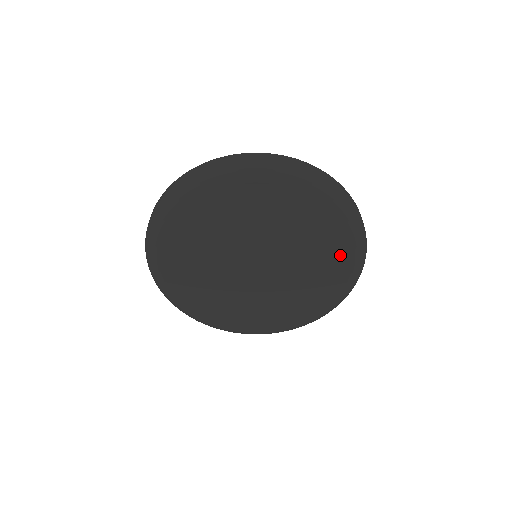
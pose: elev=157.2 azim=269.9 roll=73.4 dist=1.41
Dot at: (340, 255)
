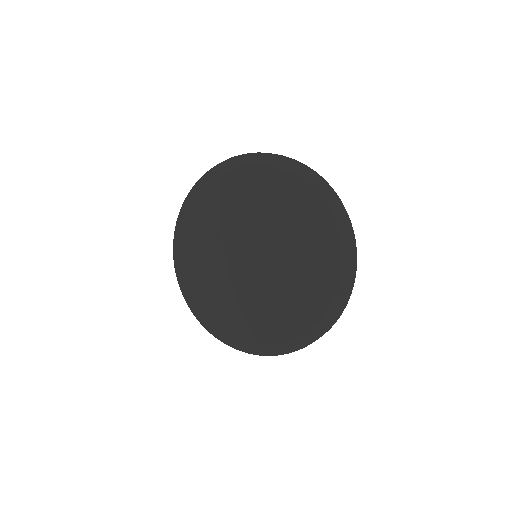
Dot at: (321, 274)
